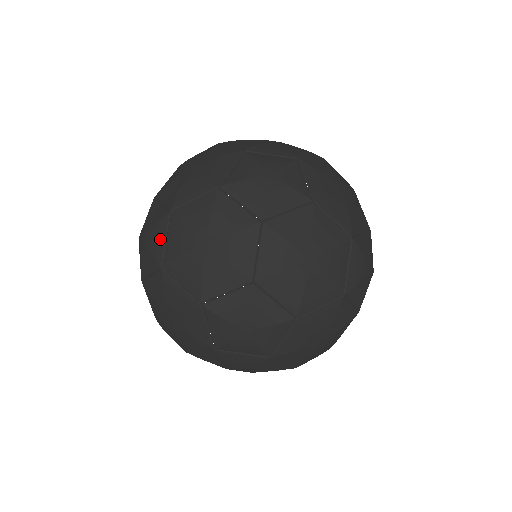
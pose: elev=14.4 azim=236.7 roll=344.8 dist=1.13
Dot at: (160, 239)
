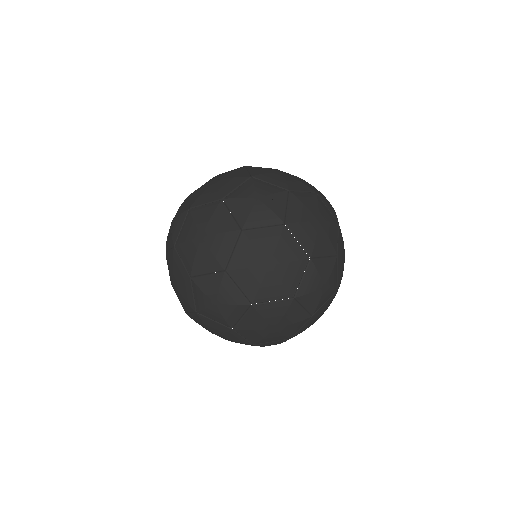
Dot at: (184, 206)
